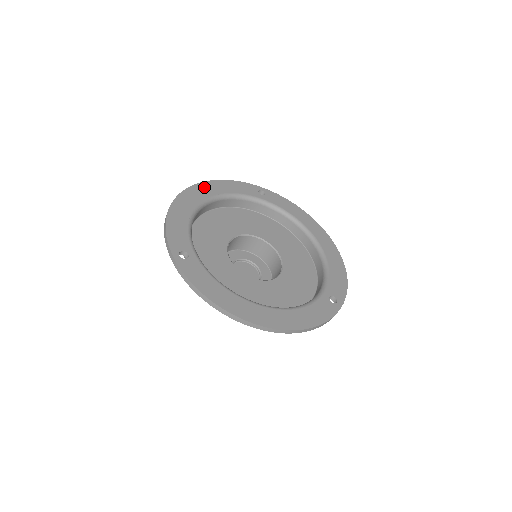
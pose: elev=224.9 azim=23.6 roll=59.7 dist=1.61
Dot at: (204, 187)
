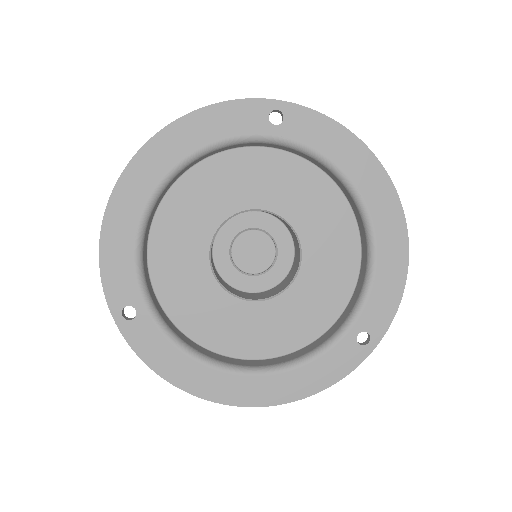
Dot at: (161, 145)
